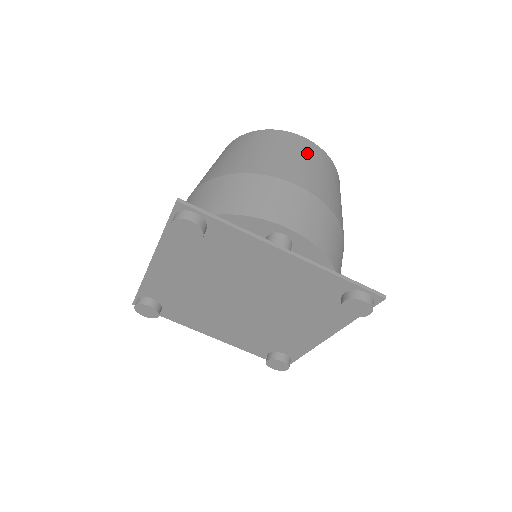
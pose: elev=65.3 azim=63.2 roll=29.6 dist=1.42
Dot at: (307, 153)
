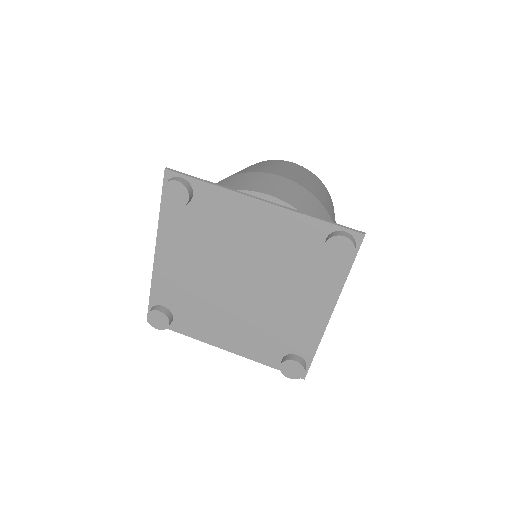
Dot at: (292, 167)
